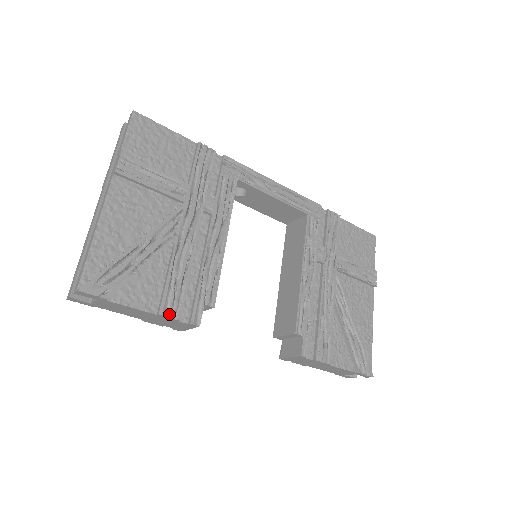
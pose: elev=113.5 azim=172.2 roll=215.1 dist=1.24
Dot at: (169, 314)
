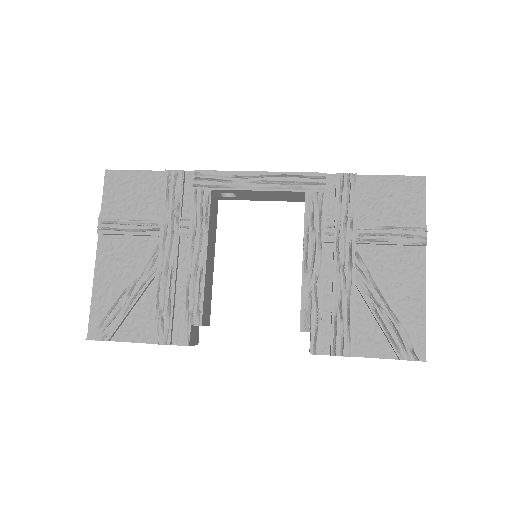
Dot at: (159, 342)
